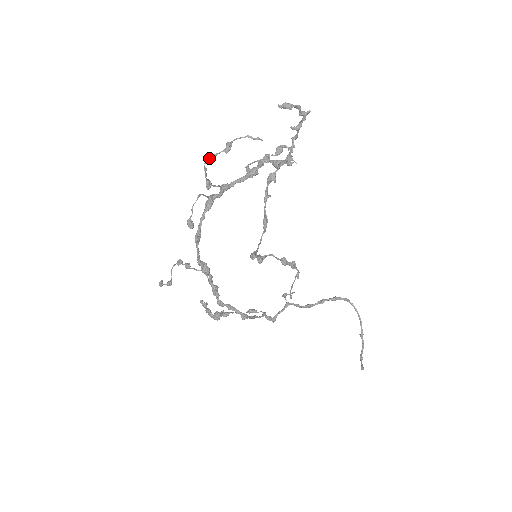
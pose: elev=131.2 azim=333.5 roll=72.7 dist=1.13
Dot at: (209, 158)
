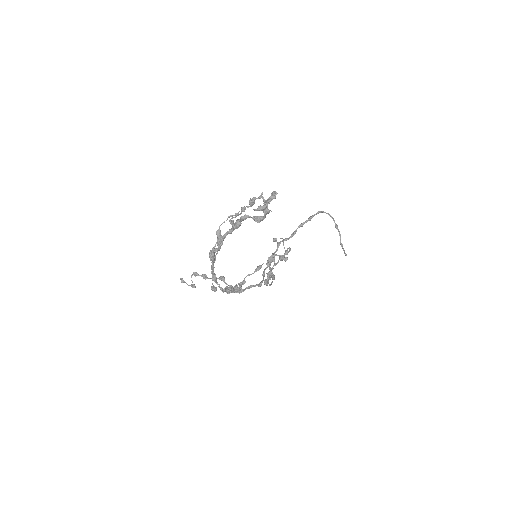
Dot at: (211, 255)
